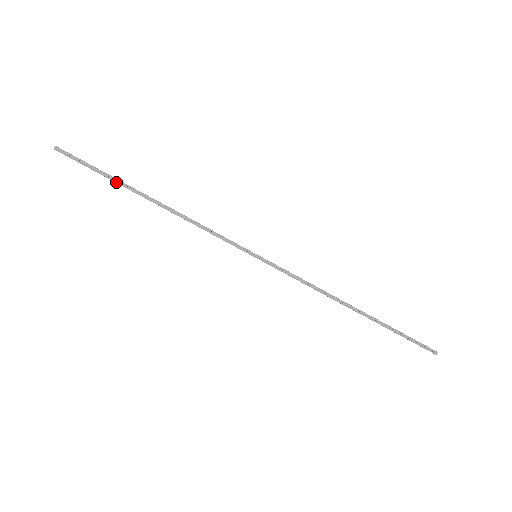
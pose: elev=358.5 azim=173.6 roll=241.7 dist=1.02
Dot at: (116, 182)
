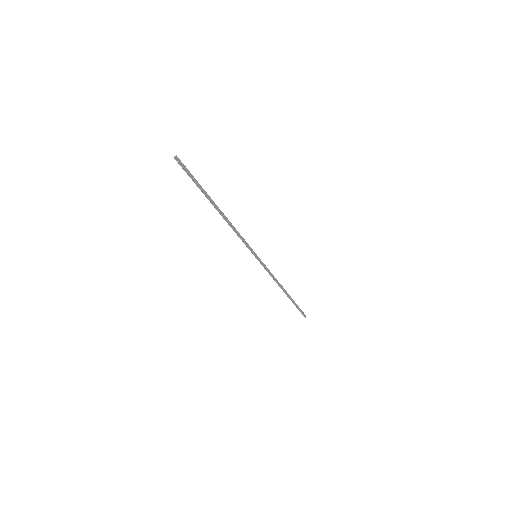
Dot at: (204, 193)
